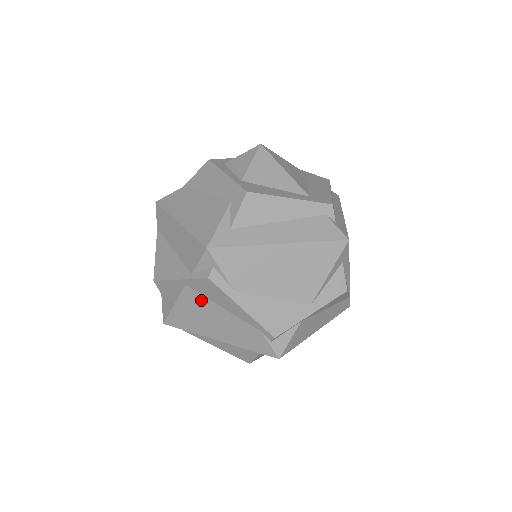
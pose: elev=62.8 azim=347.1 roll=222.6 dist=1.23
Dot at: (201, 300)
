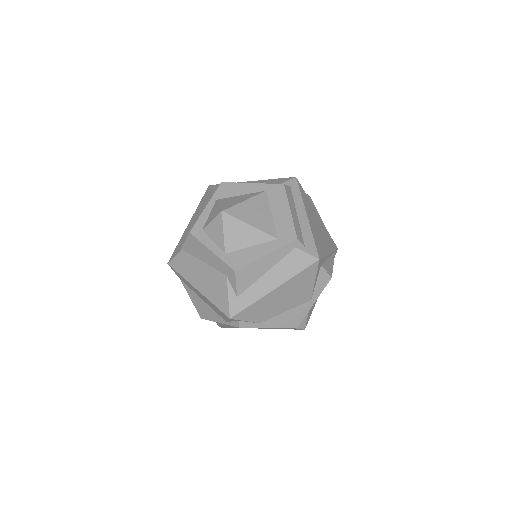
Dot at: occluded
